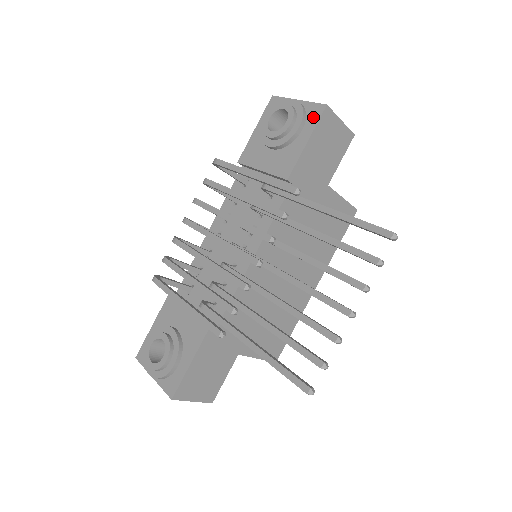
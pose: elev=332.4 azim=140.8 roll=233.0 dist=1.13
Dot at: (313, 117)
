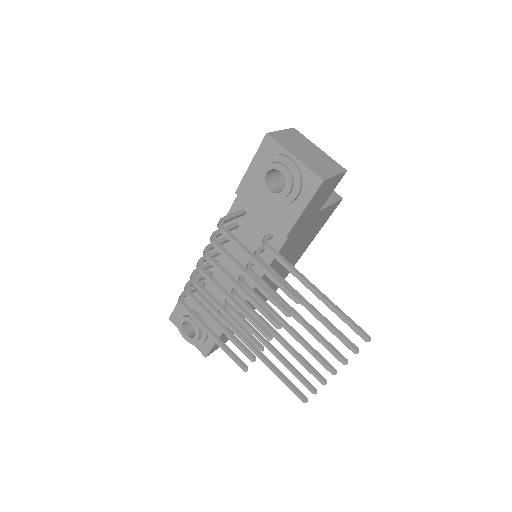
Dot at: (310, 187)
